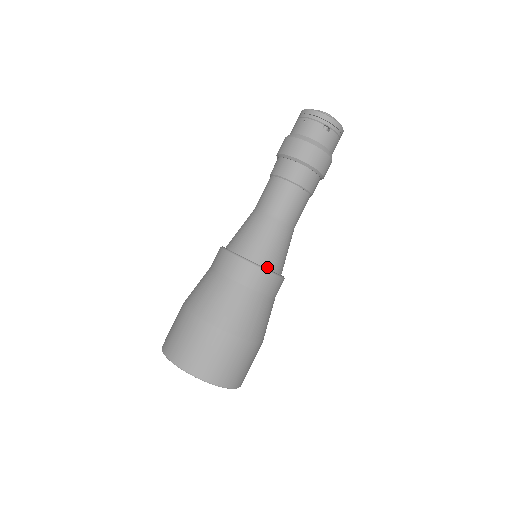
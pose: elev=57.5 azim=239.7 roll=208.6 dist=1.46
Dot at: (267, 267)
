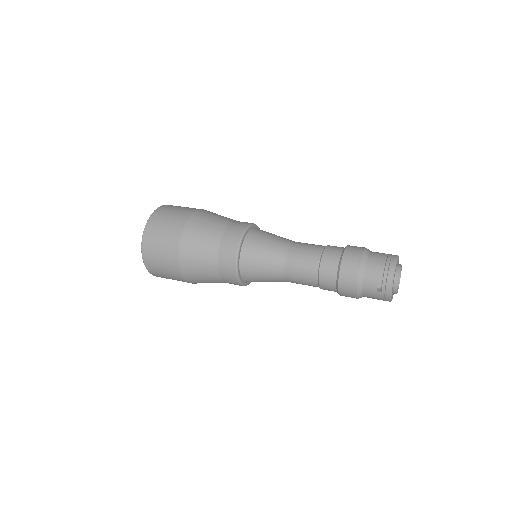
Dot at: (241, 273)
